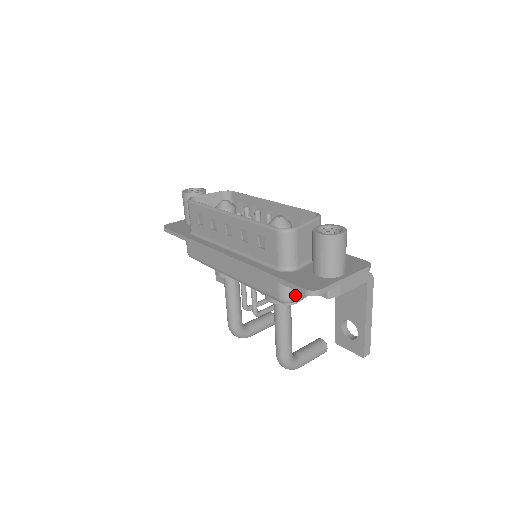
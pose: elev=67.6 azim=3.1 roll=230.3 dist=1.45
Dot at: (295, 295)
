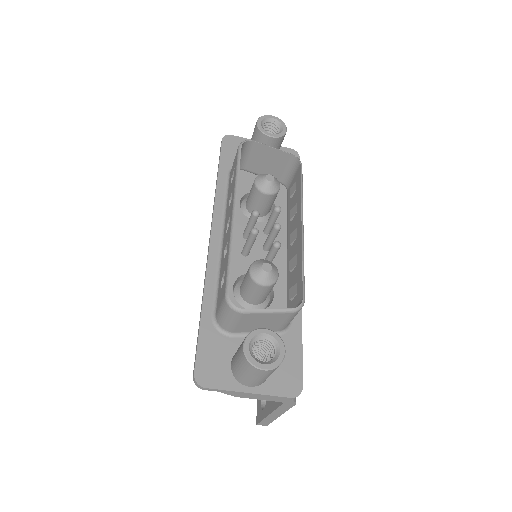
Dot at: occluded
